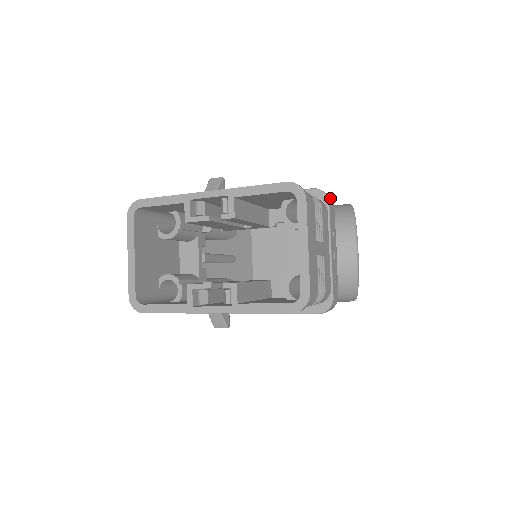
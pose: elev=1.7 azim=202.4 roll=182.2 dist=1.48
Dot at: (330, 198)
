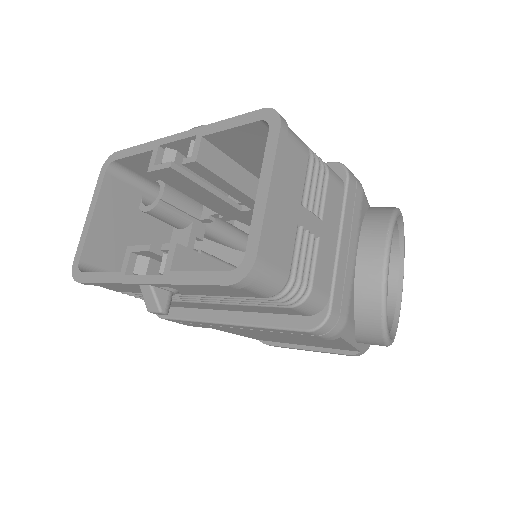
Dot at: (355, 178)
